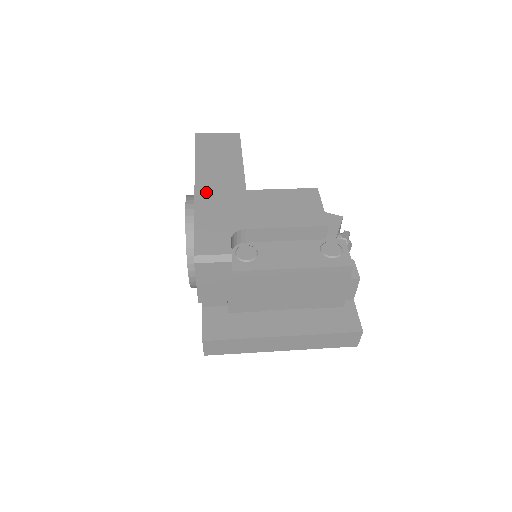
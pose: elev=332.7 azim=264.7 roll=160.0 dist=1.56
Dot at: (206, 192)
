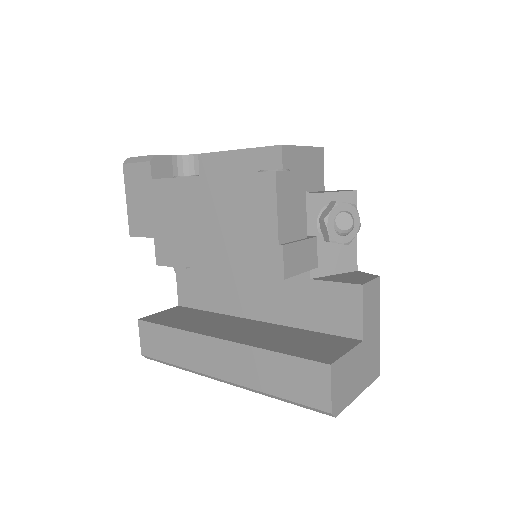
Dot at: occluded
